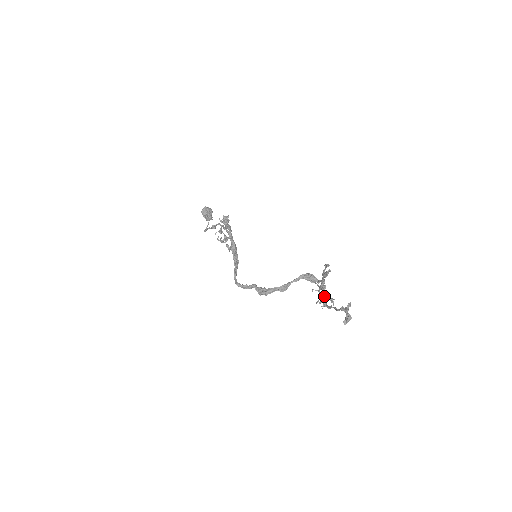
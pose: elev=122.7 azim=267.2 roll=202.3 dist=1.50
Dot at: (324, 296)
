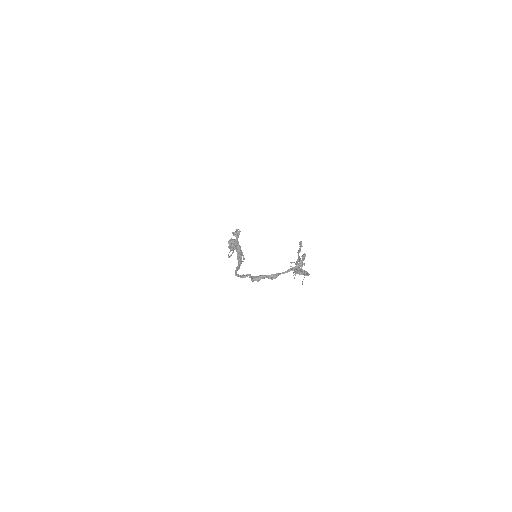
Dot at: (298, 269)
